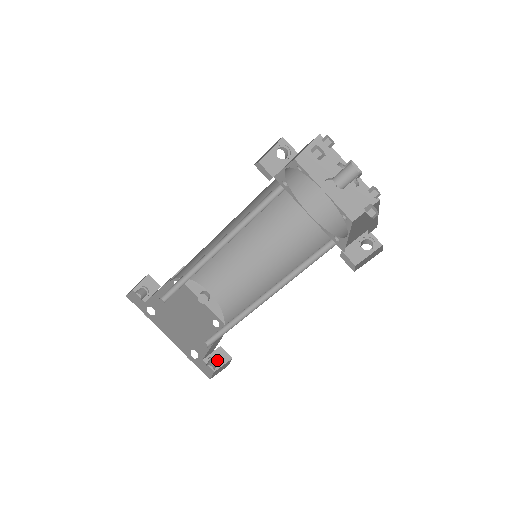
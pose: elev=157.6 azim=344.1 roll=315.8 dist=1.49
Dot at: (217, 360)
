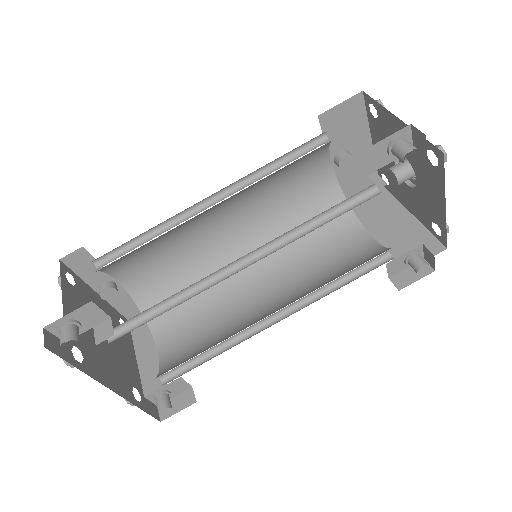
Dot at: (170, 393)
